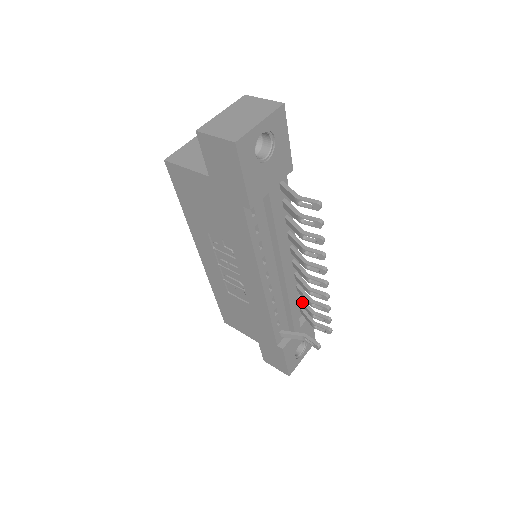
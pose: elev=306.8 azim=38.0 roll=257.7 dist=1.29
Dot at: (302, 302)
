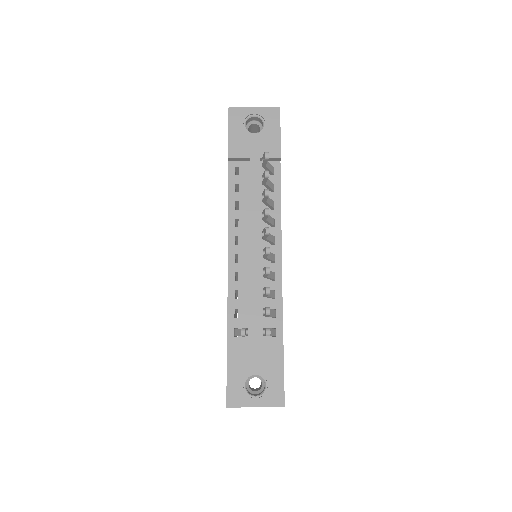
Dot at: occluded
